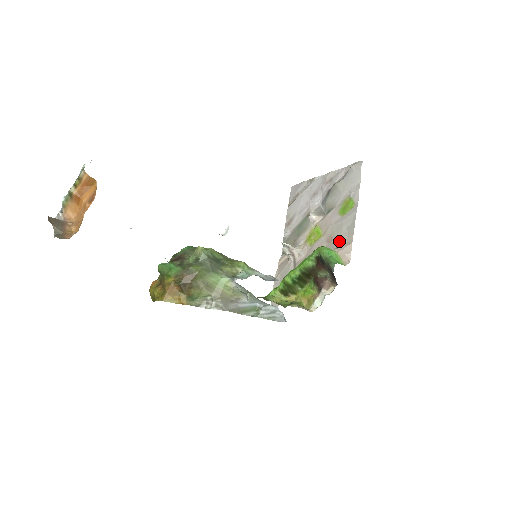
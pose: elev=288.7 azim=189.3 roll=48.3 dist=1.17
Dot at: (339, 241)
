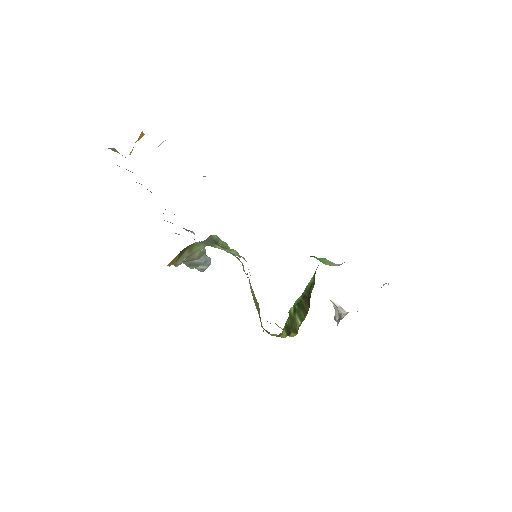
Dot at: occluded
